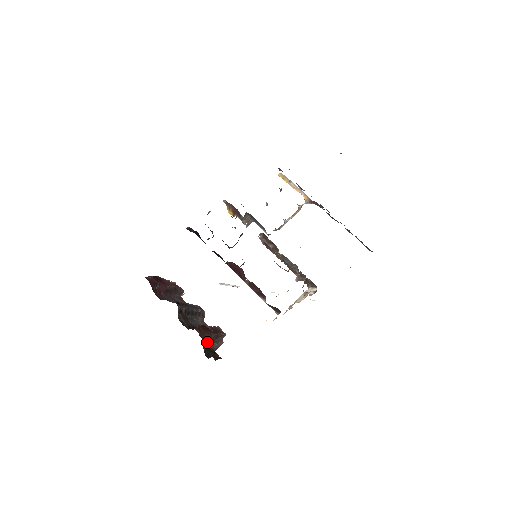
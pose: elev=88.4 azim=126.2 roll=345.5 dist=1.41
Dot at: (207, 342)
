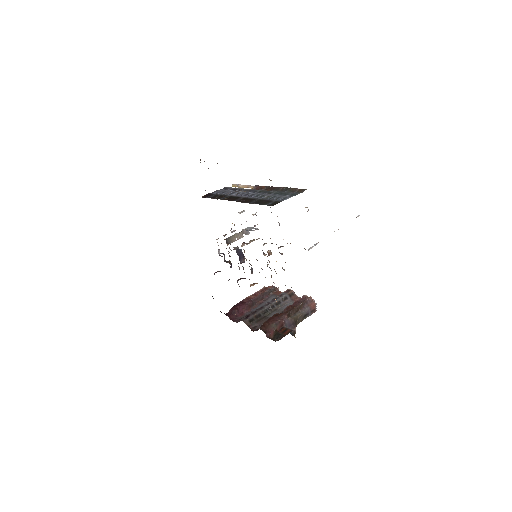
Dot at: (275, 329)
